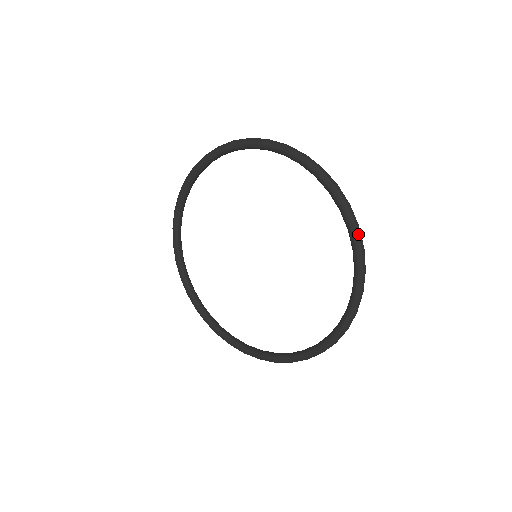
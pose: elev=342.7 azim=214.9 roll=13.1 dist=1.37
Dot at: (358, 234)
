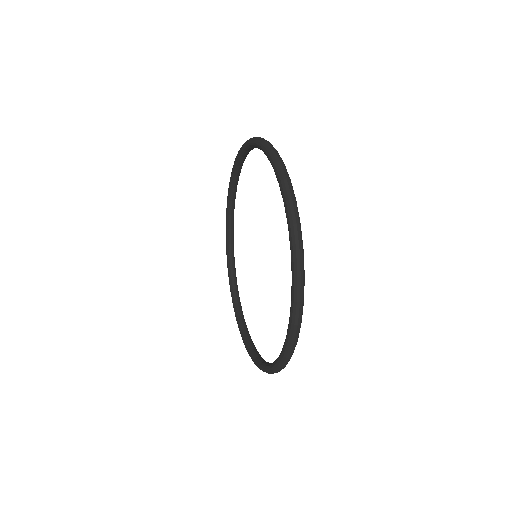
Dot at: (290, 208)
